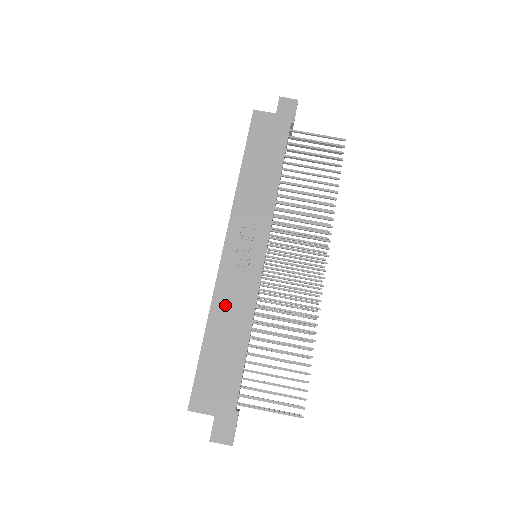
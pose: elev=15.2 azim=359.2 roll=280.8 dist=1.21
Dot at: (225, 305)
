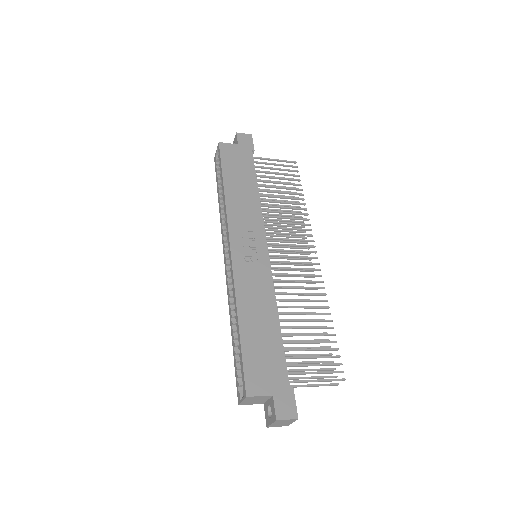
Dot at: (248, 296)
